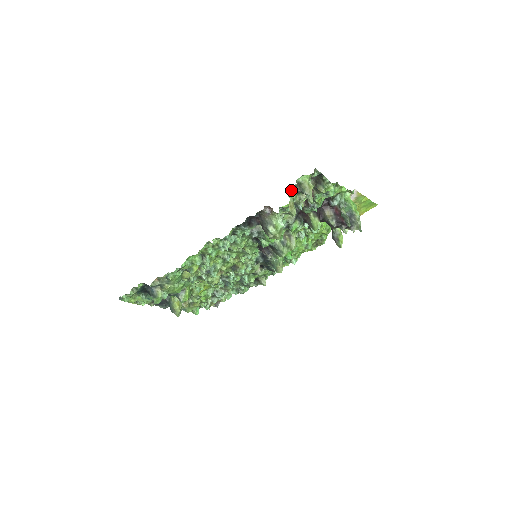
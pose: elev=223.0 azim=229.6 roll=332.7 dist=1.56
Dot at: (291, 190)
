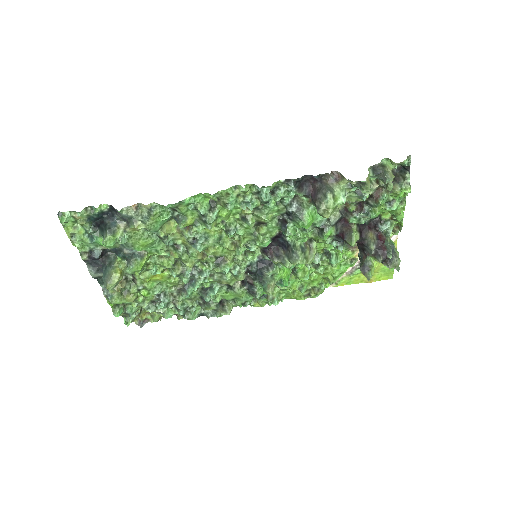
Dot at: (373, 165)
